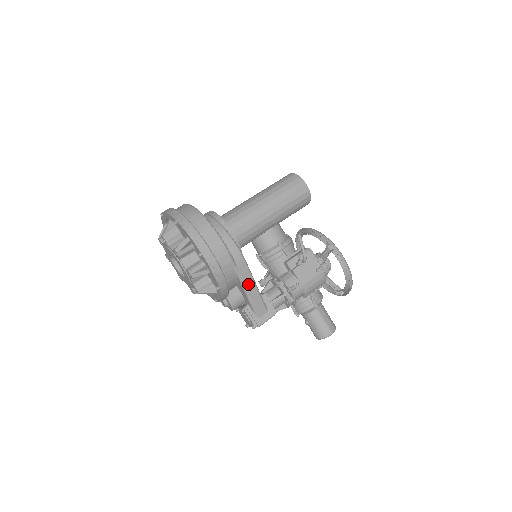
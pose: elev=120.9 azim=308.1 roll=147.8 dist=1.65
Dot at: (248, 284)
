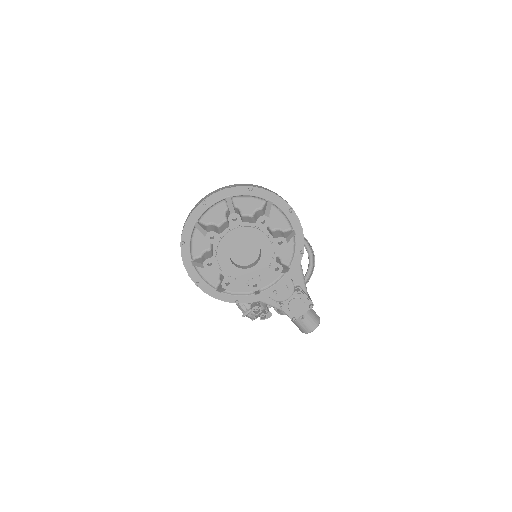
Dot at: occluded
